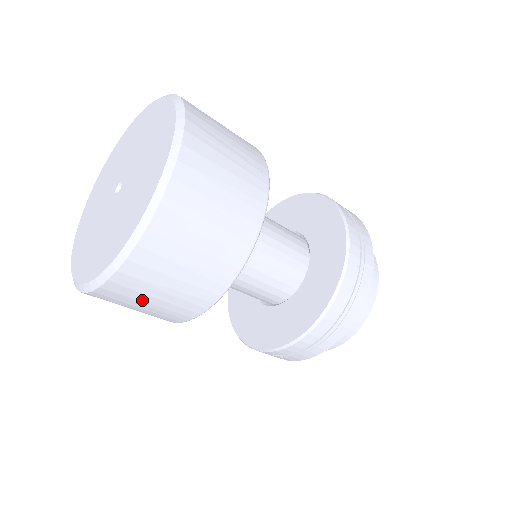
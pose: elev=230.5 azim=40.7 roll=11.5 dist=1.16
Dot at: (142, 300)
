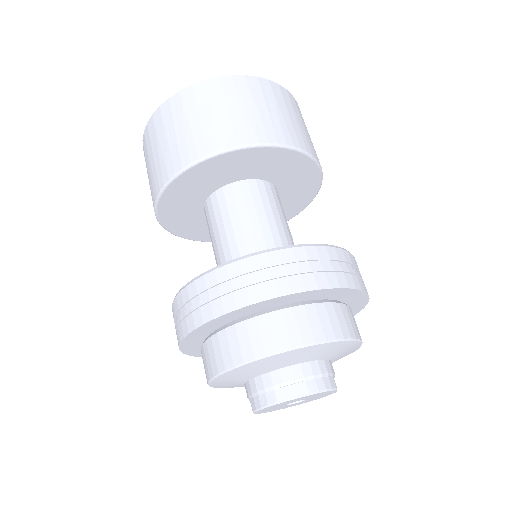
Dot at: (189, 117)
